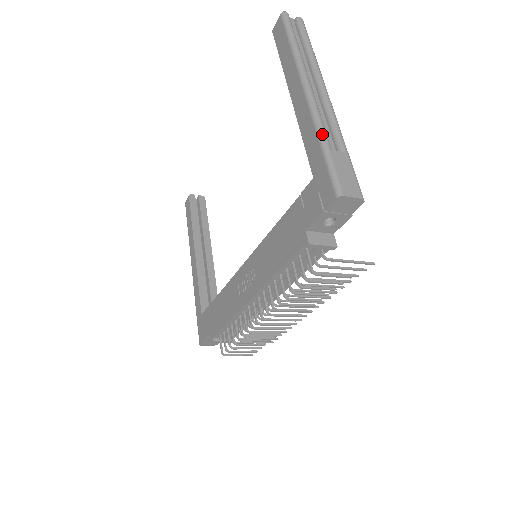
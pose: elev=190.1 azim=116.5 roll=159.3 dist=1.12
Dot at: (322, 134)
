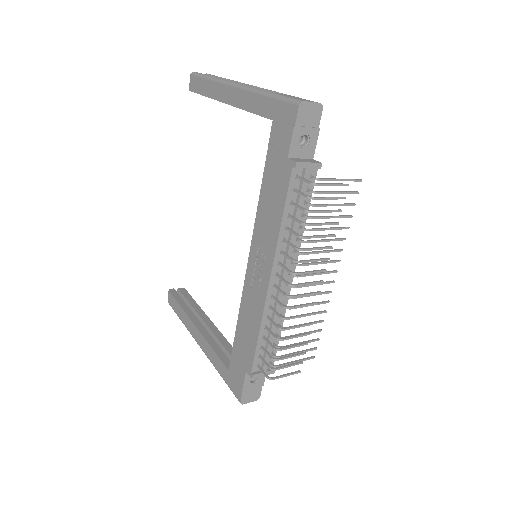
Dot at: (263, 91)
